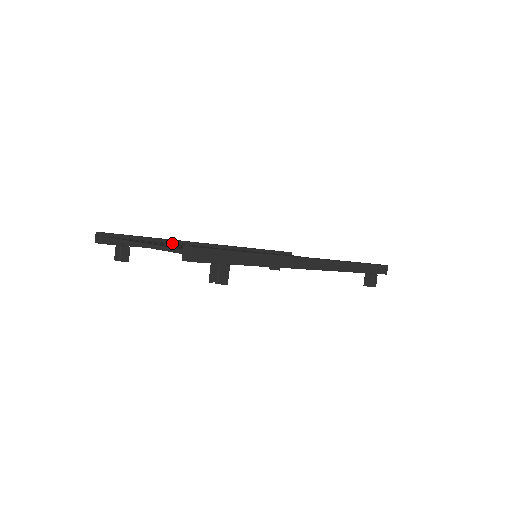
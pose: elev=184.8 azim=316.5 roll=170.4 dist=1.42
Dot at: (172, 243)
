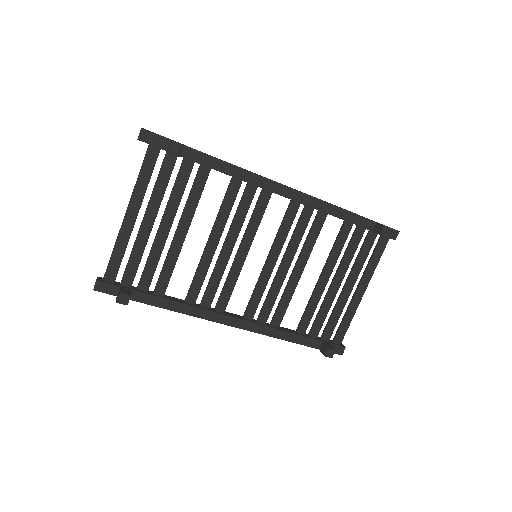
Dot at: (178, 300)
